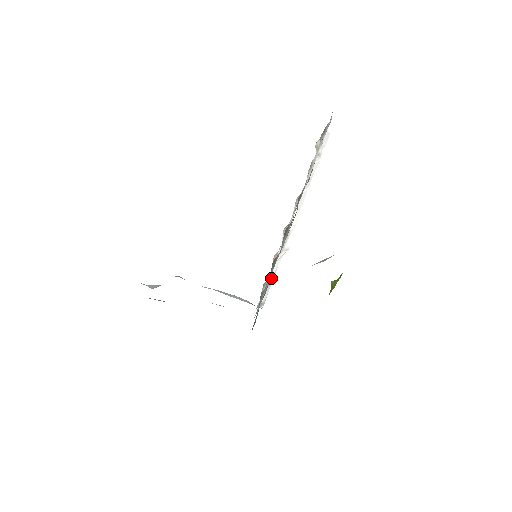
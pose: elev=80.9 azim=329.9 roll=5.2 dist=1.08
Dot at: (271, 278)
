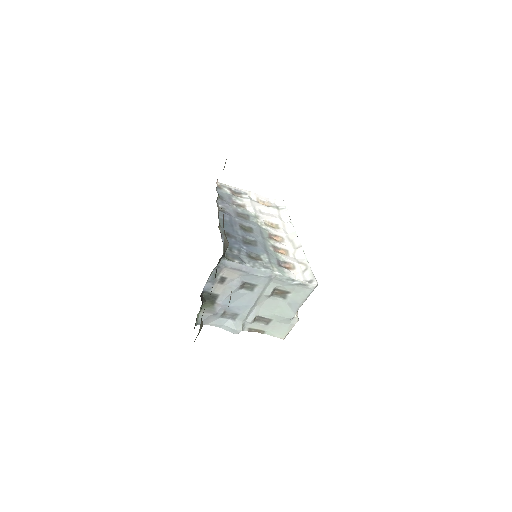
Dot at: (302, 265)
